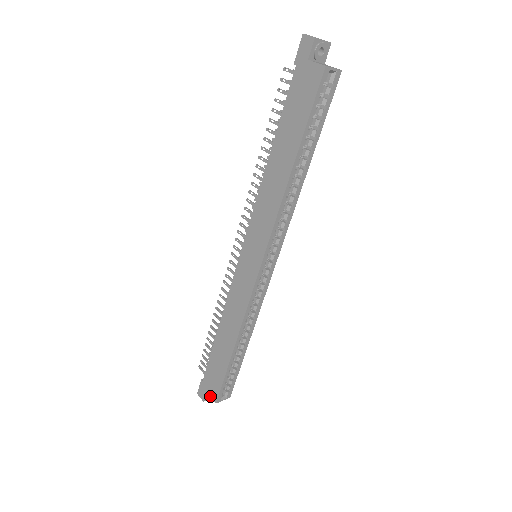
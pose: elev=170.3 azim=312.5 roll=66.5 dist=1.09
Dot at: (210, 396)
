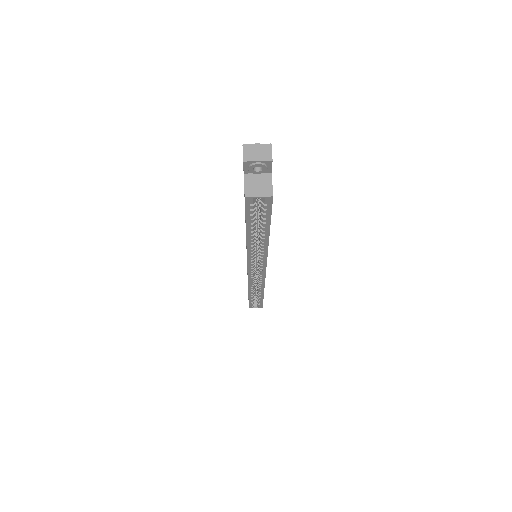
Dot at: occluded
